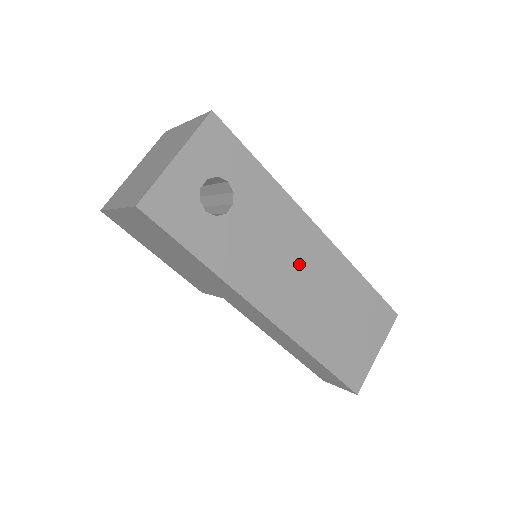
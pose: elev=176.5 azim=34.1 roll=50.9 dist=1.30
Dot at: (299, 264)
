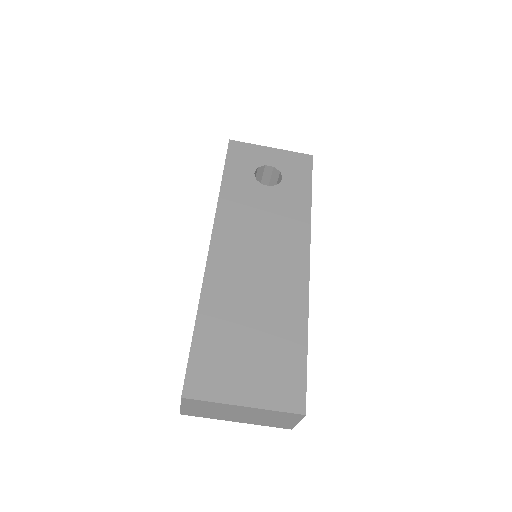
Dot at: (269, 253)
